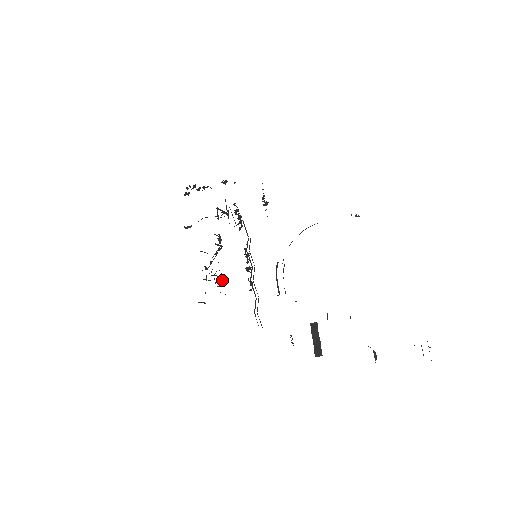
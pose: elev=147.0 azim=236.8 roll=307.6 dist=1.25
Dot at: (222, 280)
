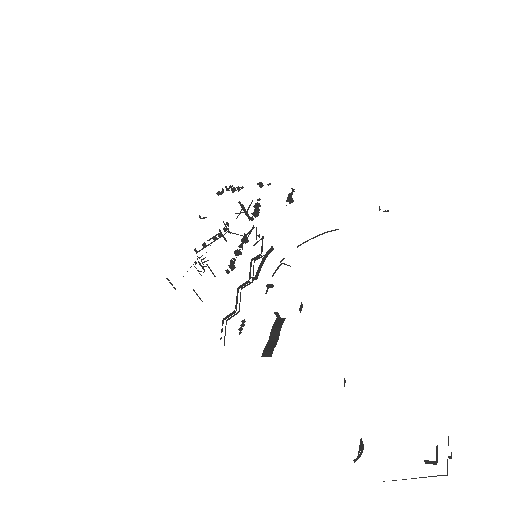
Dot at: (205, 266)
